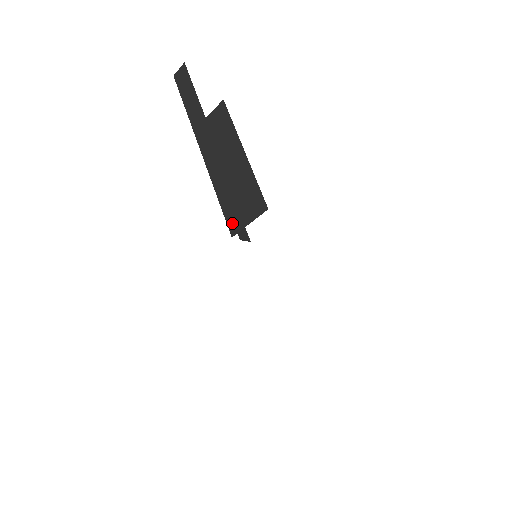
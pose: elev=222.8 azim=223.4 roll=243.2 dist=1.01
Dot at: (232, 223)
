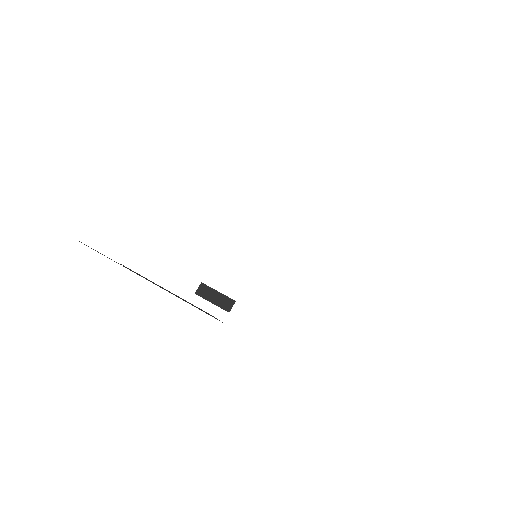
Dot at: occluded
